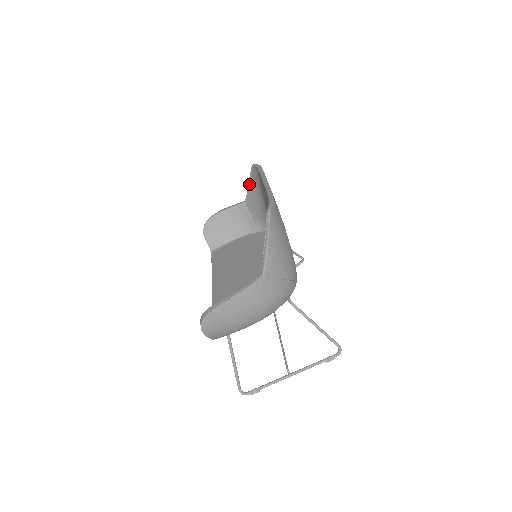
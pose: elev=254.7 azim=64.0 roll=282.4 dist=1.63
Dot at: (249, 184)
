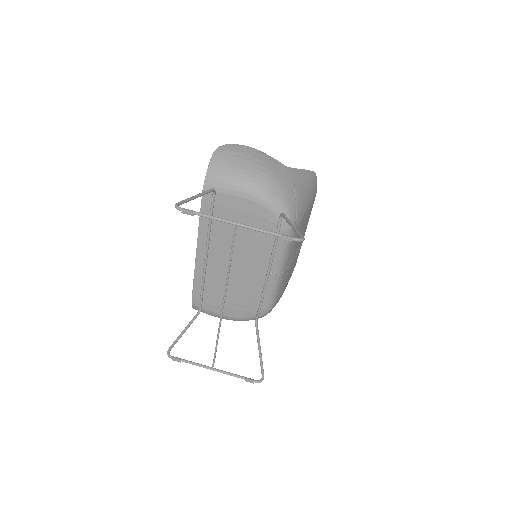
Dot at: occluded
